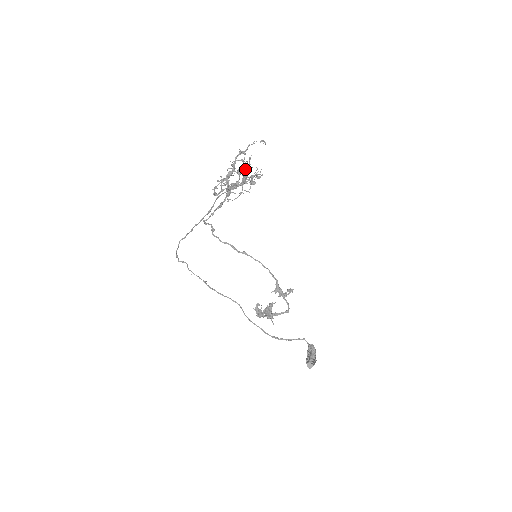
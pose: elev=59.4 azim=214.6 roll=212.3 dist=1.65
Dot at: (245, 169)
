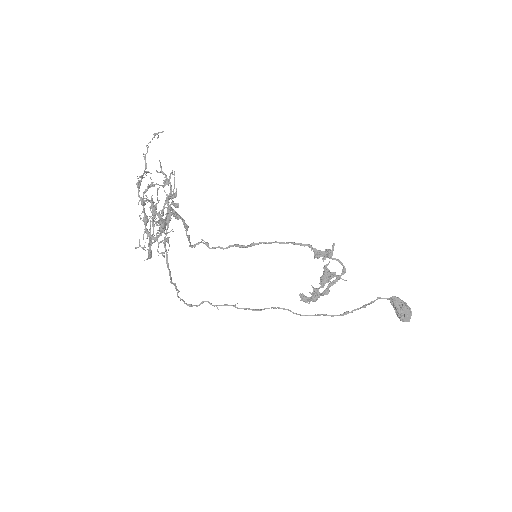
Dot at: (150, 207)
